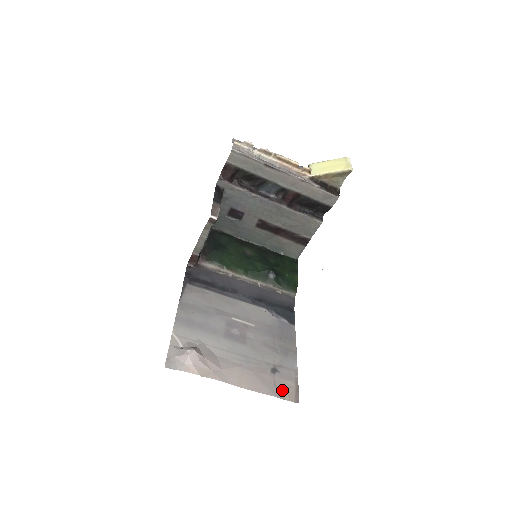
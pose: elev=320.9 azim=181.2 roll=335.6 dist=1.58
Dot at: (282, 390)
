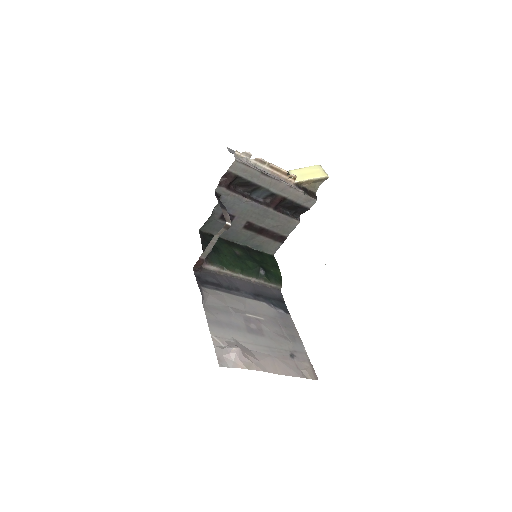
Dot at: (304, 371)
